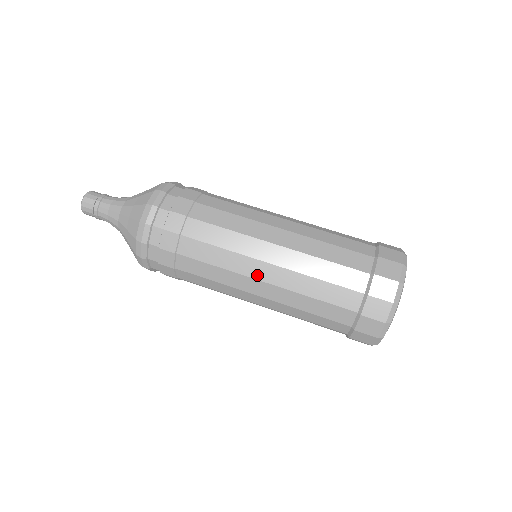
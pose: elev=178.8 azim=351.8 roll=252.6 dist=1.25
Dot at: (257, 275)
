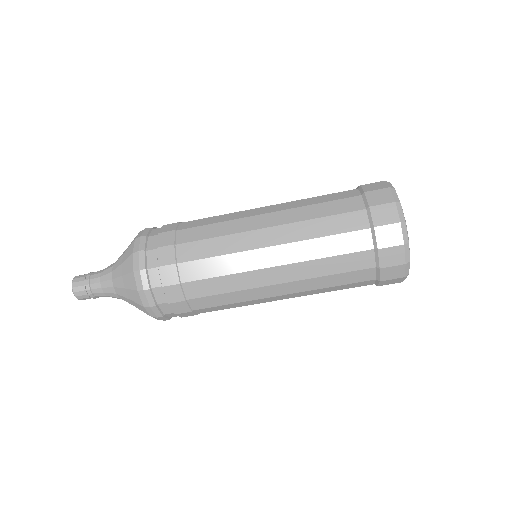
Dot at: (272, 294)
